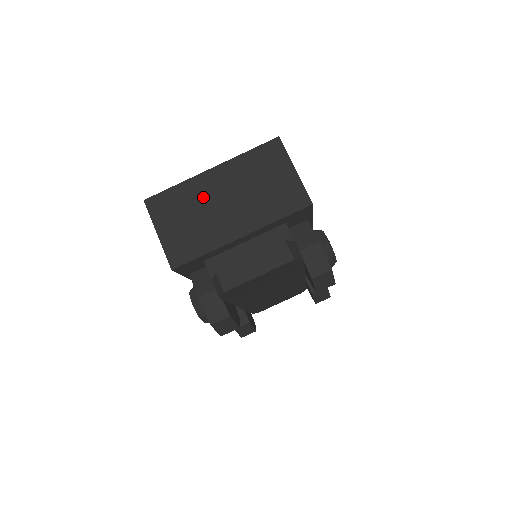
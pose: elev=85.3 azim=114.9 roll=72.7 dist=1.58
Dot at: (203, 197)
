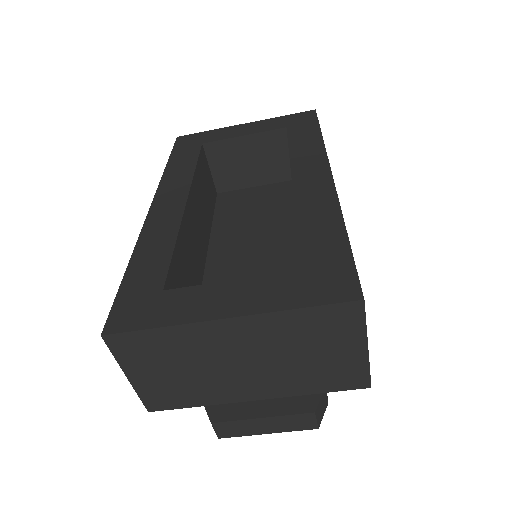
Dot at: (206, 351)
